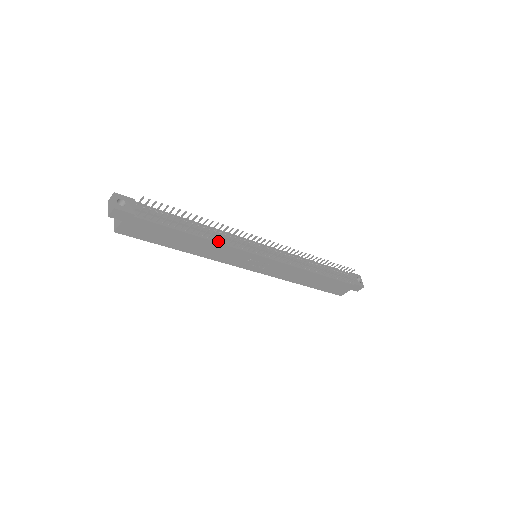
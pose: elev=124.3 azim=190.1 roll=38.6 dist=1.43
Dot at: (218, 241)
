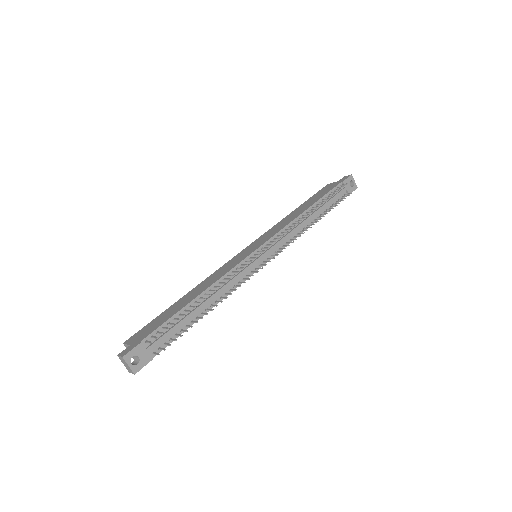
Dot at: (225, 295)
